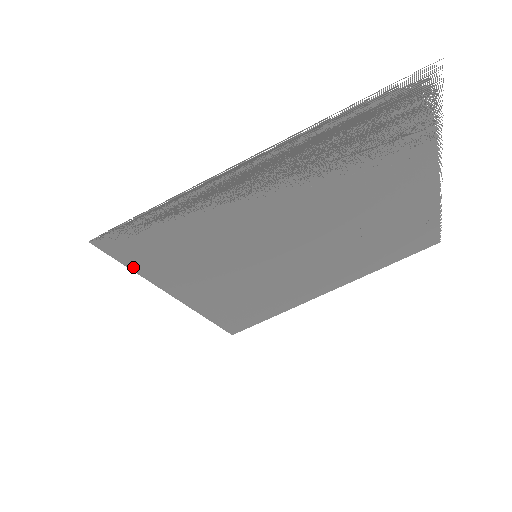
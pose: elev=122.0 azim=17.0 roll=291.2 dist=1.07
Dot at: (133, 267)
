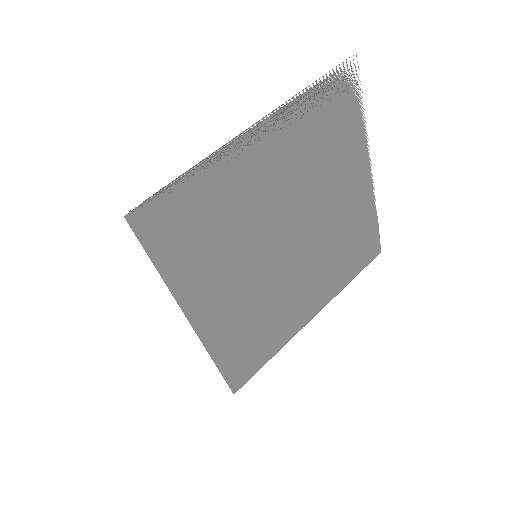
Dot at: (156, 262)
